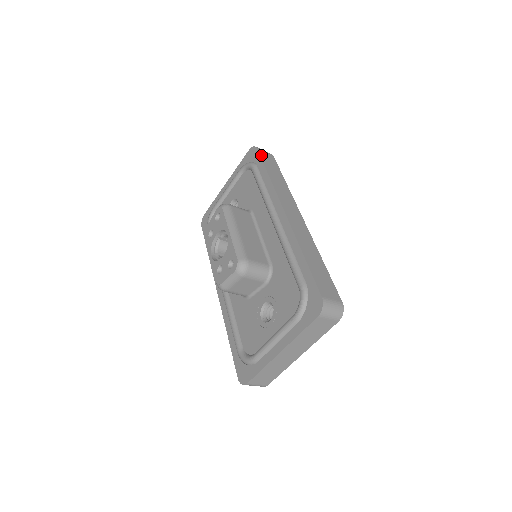
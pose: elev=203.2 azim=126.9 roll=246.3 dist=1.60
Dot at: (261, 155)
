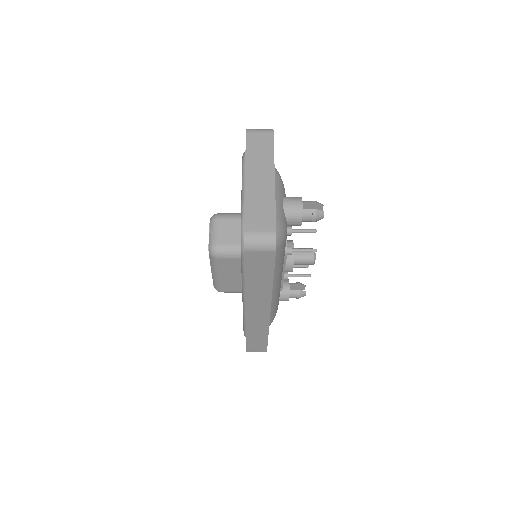
Dot at: occluded
